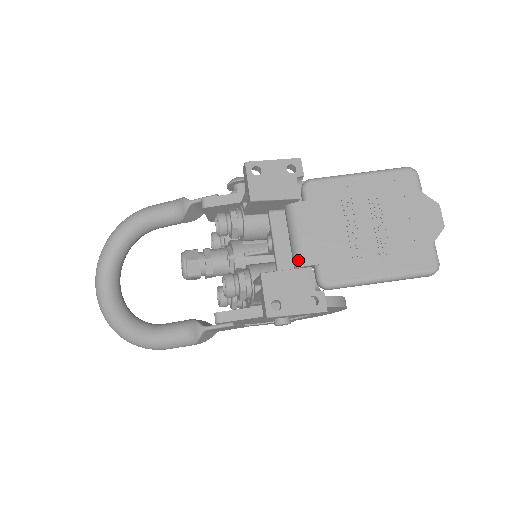
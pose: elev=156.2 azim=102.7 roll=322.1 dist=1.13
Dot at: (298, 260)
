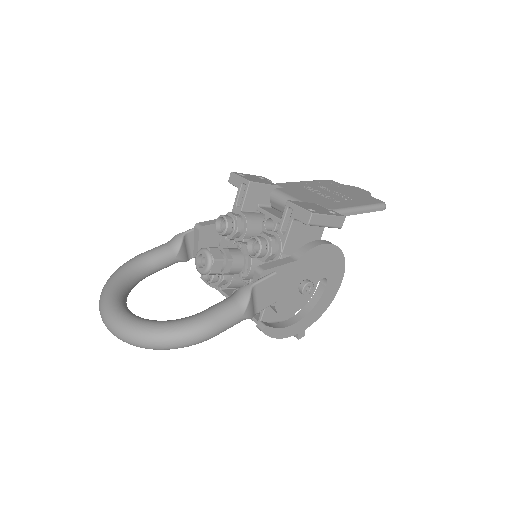
Dot at: occluded
